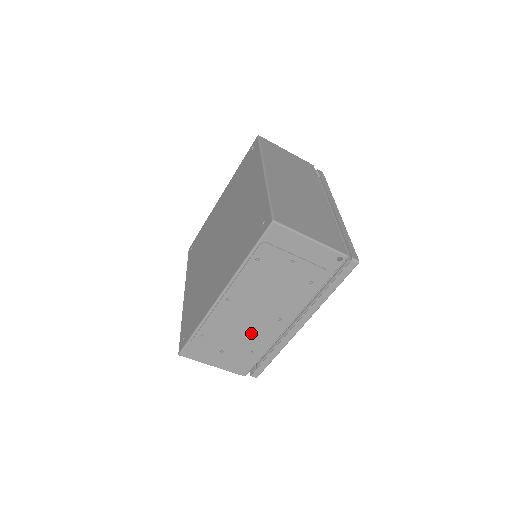
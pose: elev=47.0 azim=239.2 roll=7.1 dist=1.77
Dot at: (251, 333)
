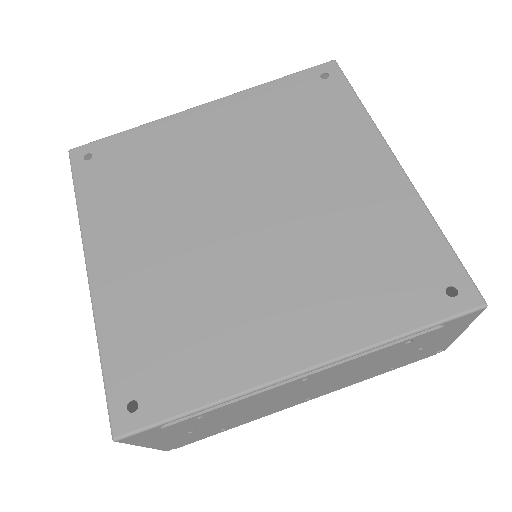
Dot at: (258, 412)
